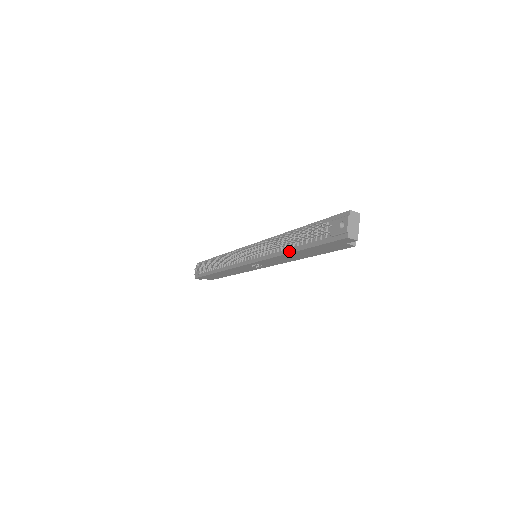
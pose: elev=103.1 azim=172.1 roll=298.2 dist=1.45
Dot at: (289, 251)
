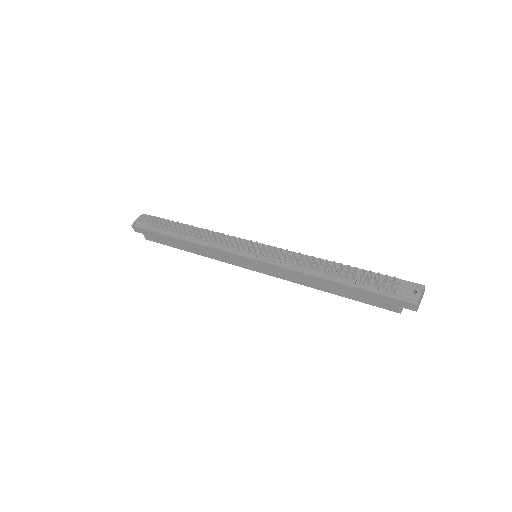
Dot at: (326, 277)
